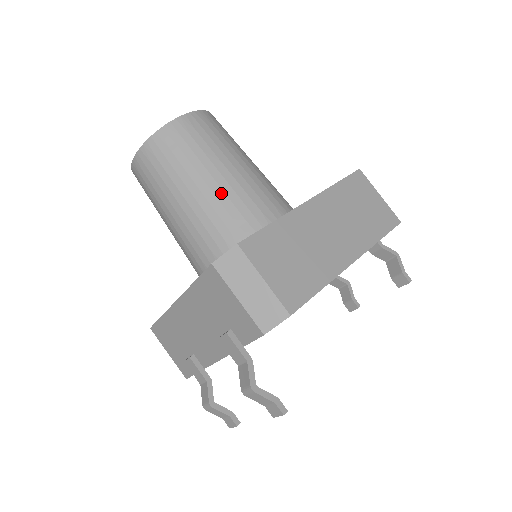
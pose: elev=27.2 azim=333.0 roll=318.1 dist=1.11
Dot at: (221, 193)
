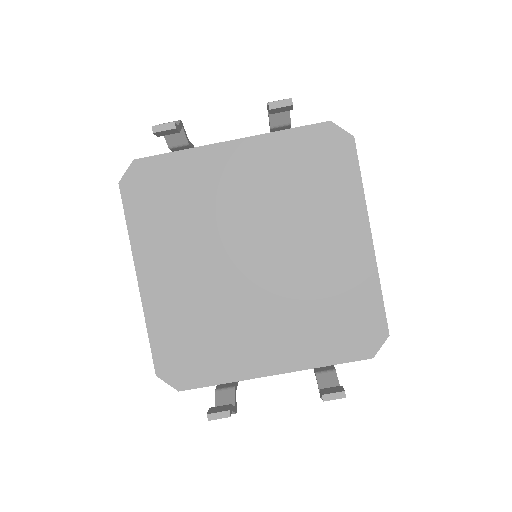
Dot at: occluded
